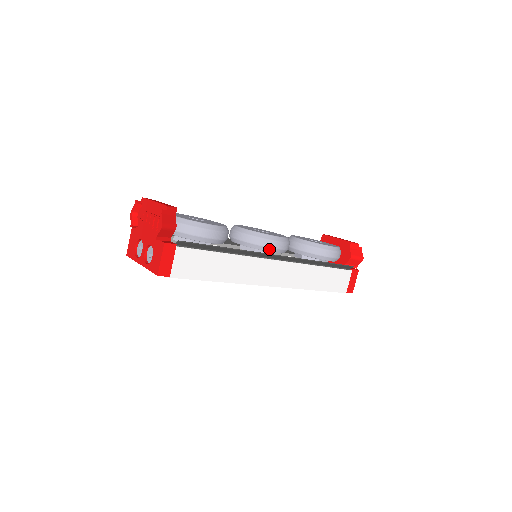
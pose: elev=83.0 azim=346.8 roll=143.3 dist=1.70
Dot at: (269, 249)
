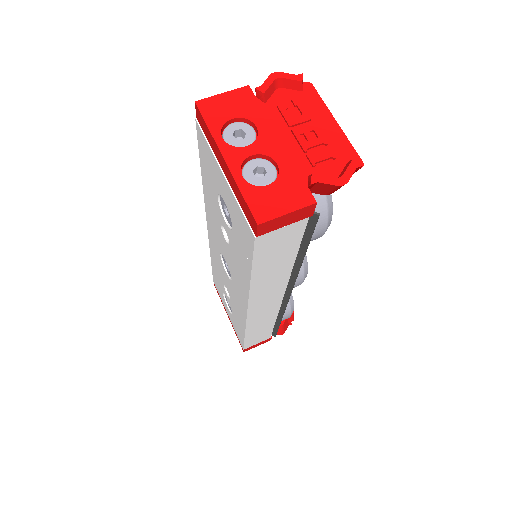
Dot at: occluded
